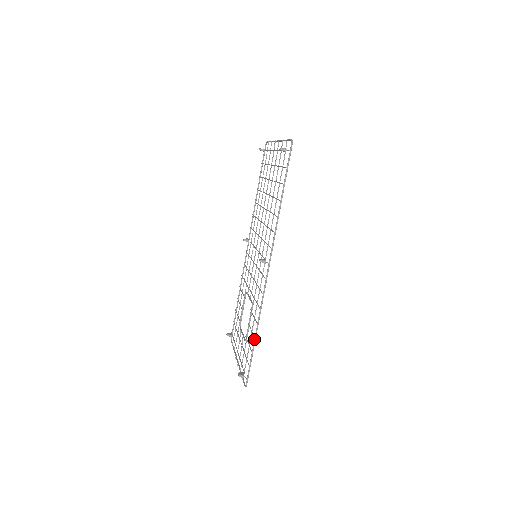
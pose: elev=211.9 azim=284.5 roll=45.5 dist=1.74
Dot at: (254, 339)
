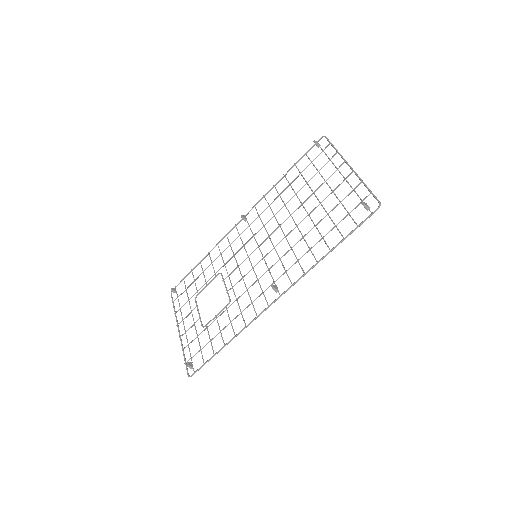
Dot at: (223, 346)
